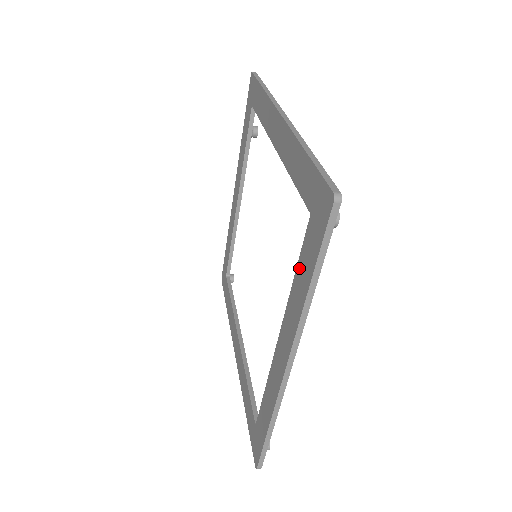
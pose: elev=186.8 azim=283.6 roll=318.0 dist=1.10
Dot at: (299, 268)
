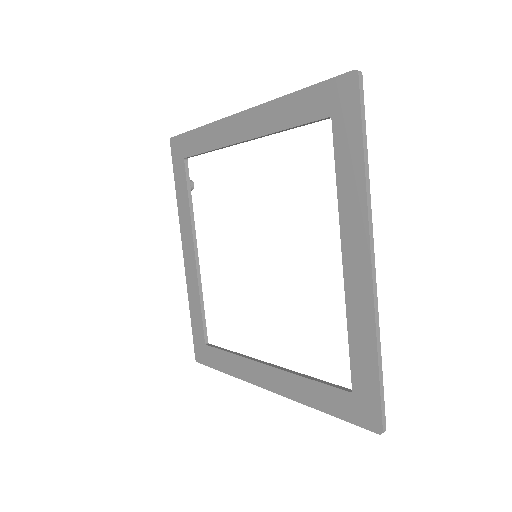
Dot at: (340, 167)
